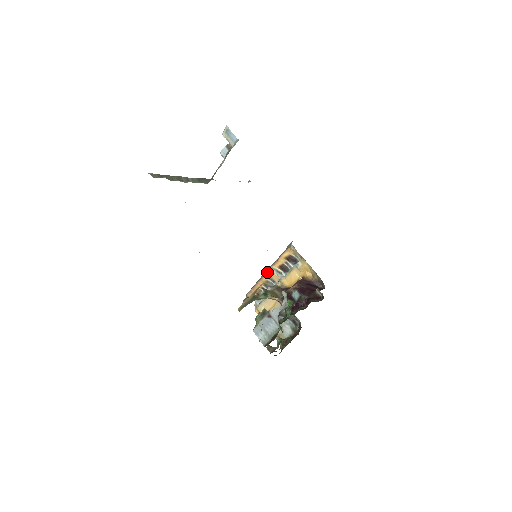
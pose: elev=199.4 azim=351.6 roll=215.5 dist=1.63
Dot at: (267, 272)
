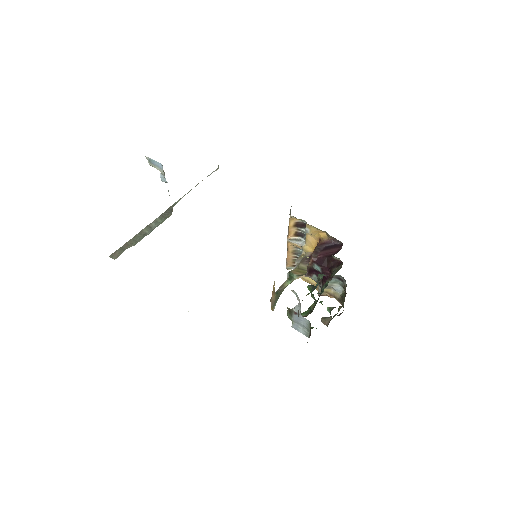
Dot at: (288, 244)
